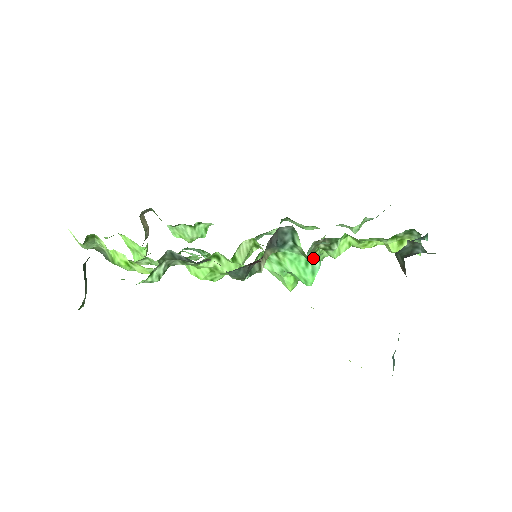
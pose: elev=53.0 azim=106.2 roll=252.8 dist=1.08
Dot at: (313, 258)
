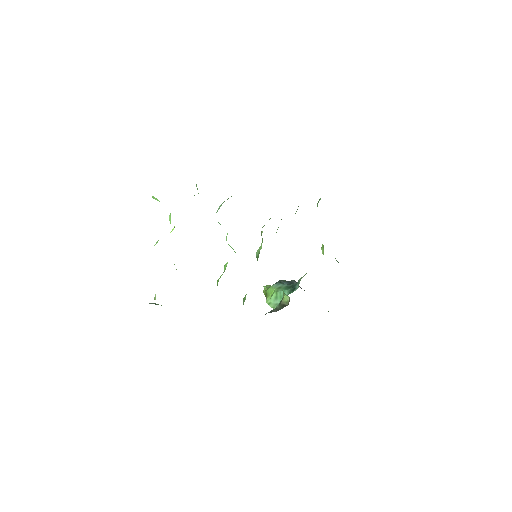
Dot at: occluded
